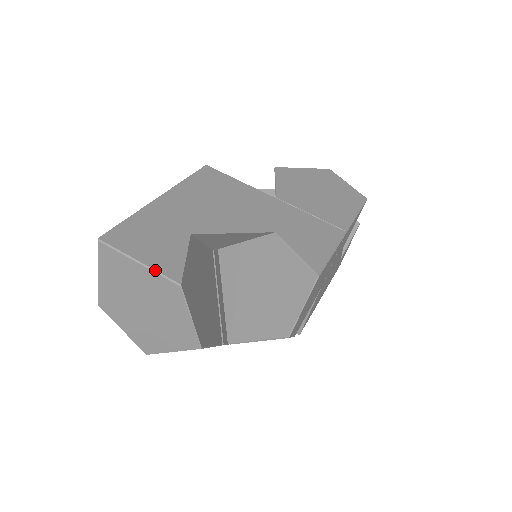
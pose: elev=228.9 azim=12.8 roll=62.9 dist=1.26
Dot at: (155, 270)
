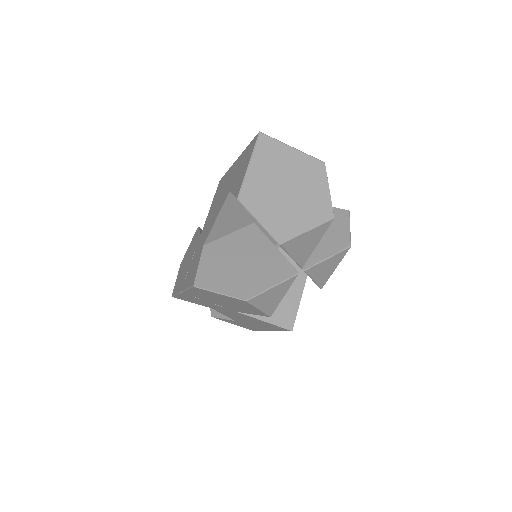
Dot at: occluded
